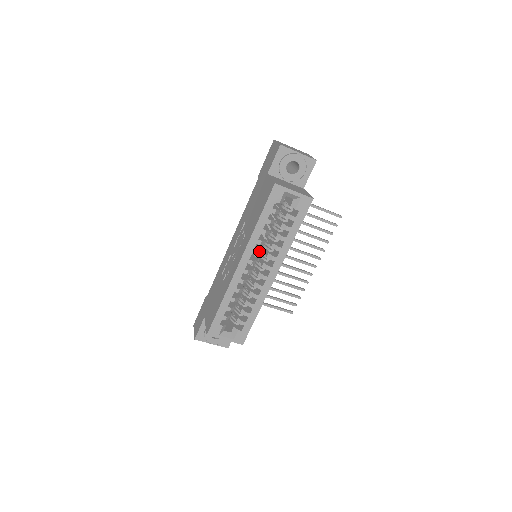
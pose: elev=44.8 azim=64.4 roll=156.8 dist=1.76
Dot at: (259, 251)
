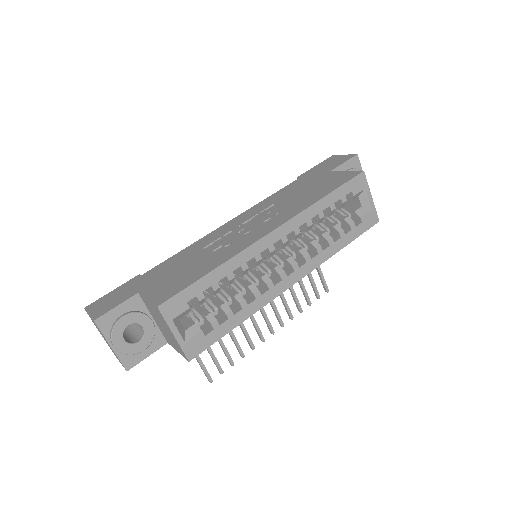
Dot at: (298, 236)
